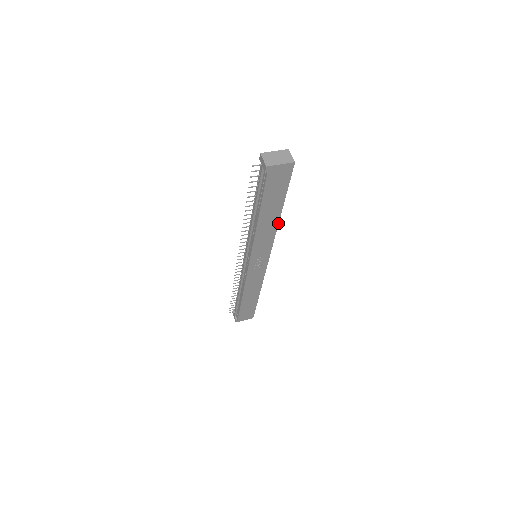
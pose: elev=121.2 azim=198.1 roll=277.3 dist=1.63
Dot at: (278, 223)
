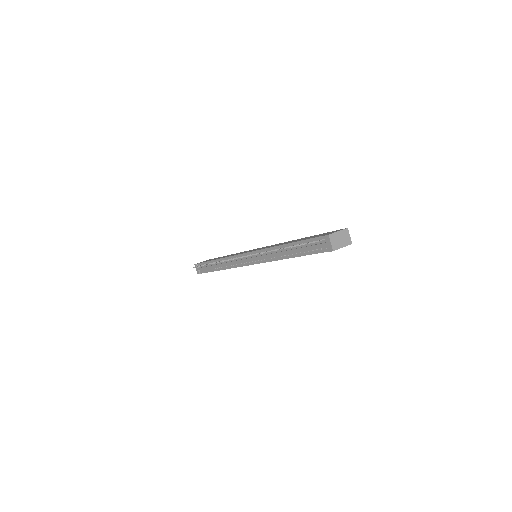
Dot at: occluded
